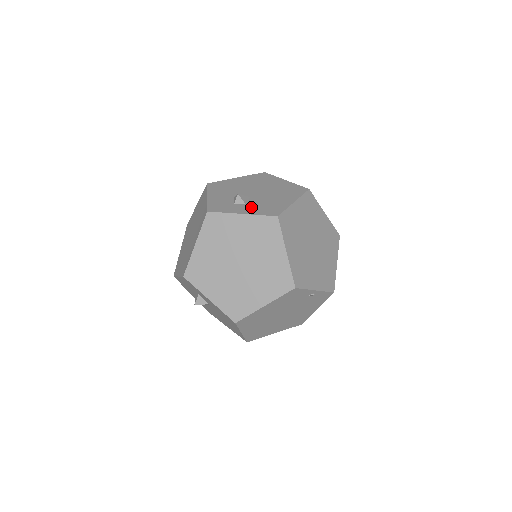
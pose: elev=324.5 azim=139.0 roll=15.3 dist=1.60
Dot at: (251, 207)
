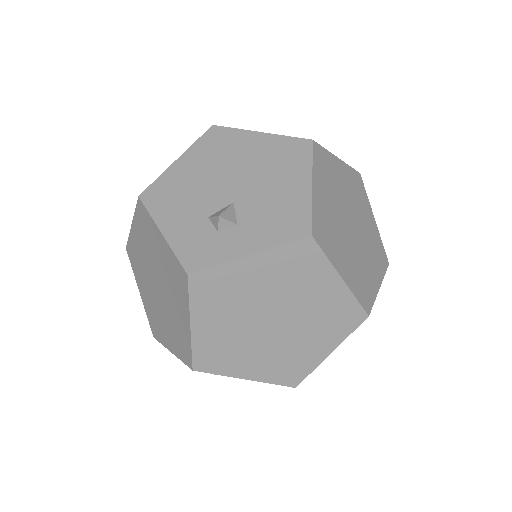
Dot at: (253, 230)
